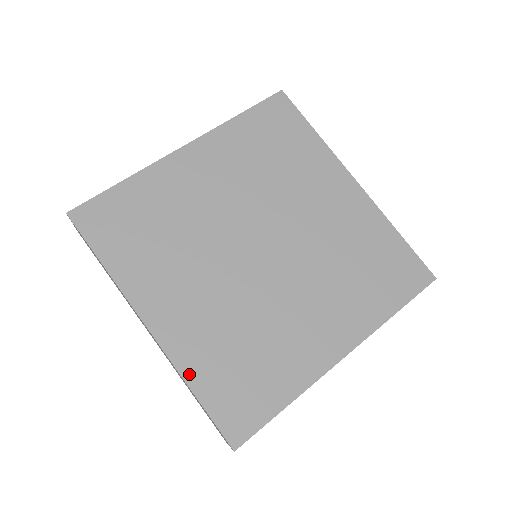
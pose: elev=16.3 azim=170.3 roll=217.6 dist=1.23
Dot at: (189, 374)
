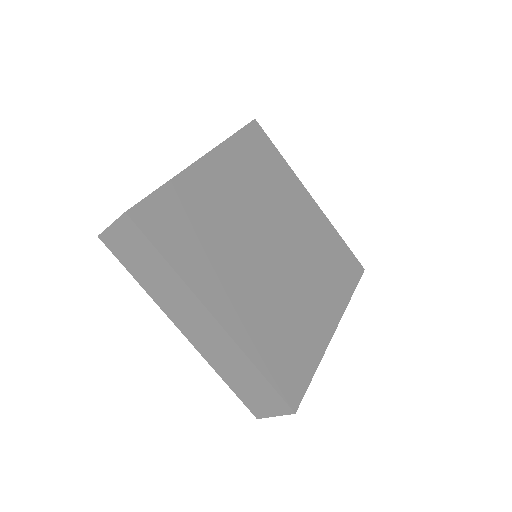
Dot at: (254, 356)
